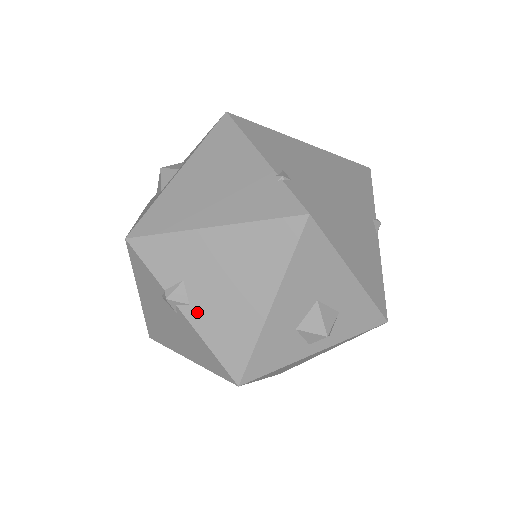
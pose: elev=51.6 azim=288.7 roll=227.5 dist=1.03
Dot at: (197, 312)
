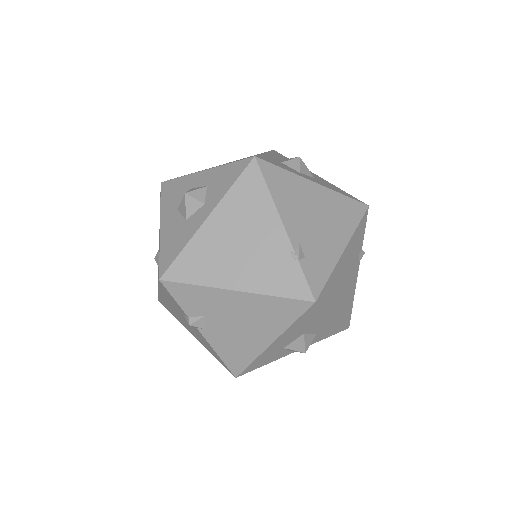
Dot at: (213, 335)
